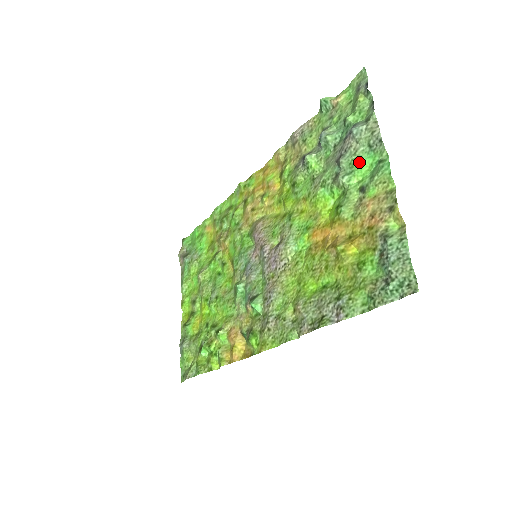
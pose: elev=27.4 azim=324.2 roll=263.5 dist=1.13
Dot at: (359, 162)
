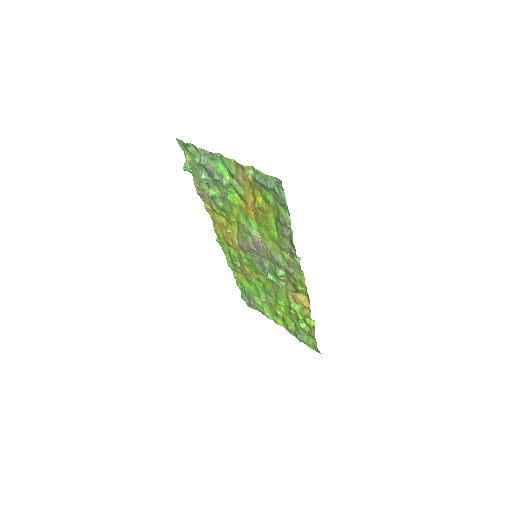
Dot at: (219, 169)
